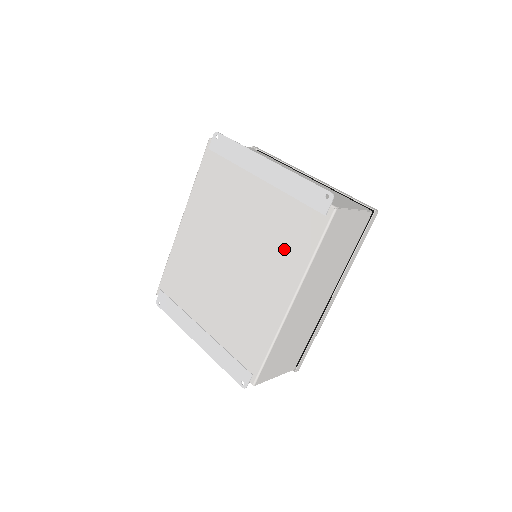
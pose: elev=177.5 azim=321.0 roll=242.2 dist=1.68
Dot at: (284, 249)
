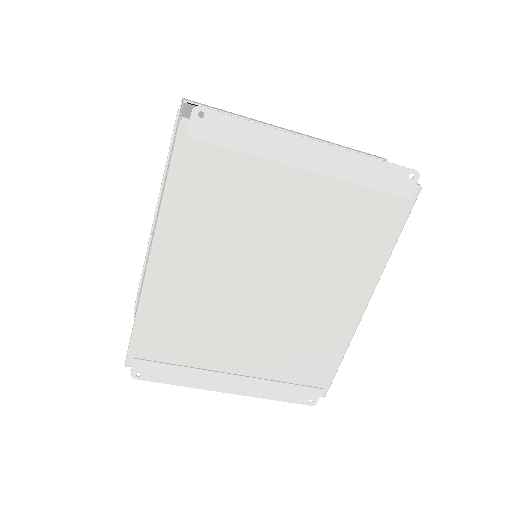
Dot at: (353, 249)
